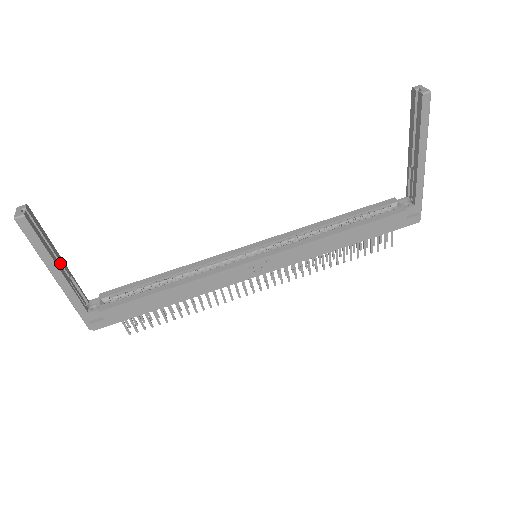
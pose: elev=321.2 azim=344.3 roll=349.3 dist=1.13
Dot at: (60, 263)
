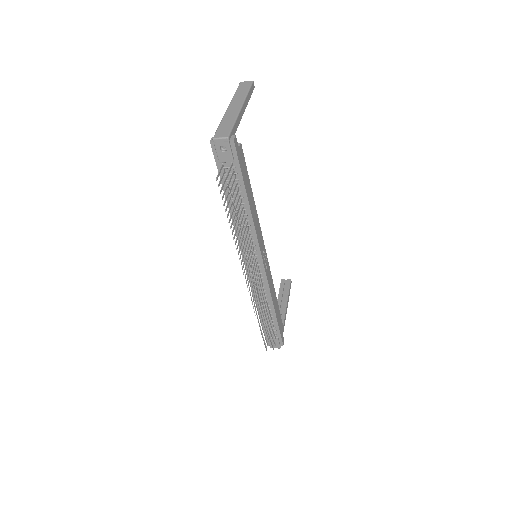
Dot at: occluded
